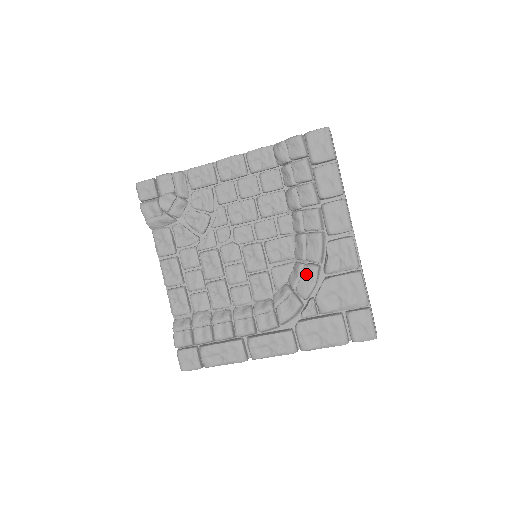
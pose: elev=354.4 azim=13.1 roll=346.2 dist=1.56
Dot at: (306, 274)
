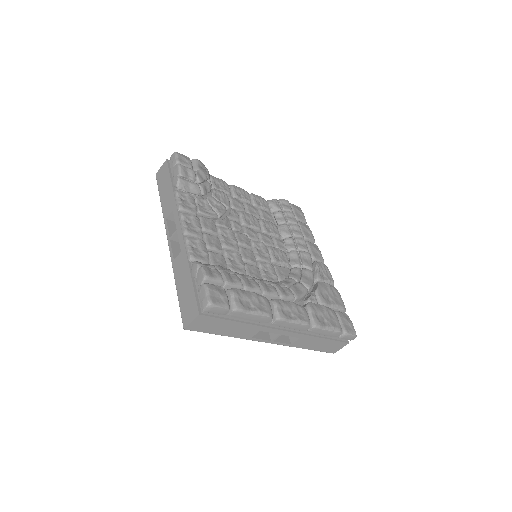
Dot at: (306, 273)
